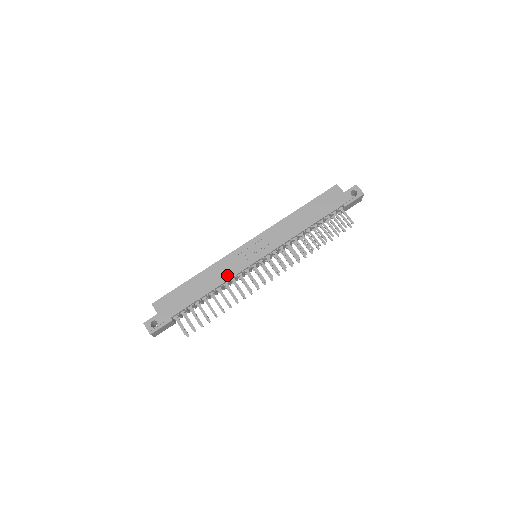
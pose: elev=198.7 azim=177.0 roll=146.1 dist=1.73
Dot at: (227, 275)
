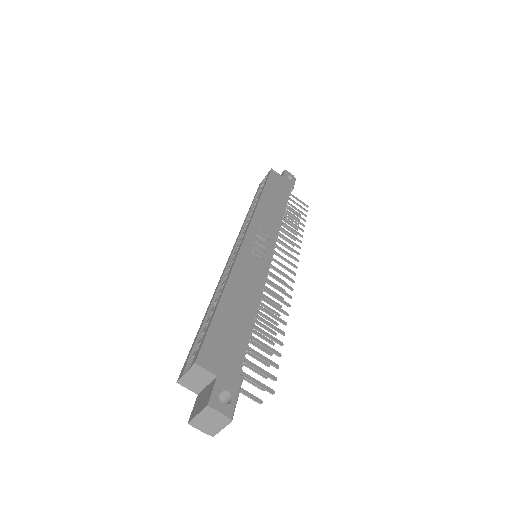
Dot at: (258, 282)
